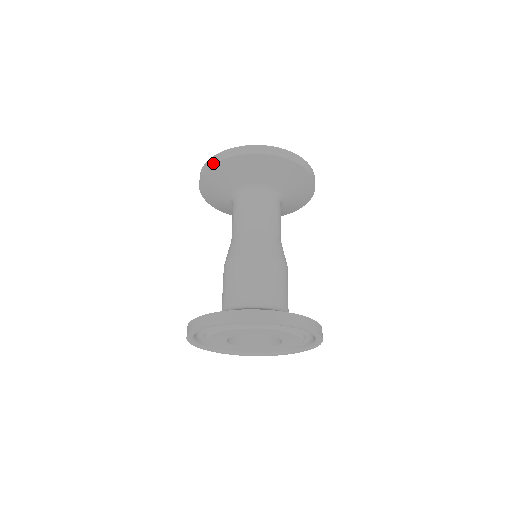
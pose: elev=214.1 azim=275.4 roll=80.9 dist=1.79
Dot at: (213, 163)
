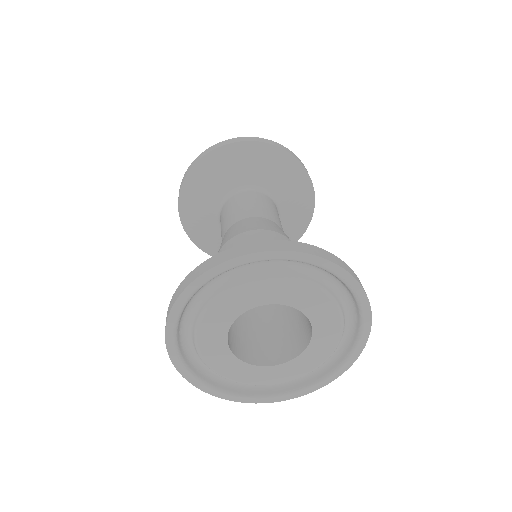
Dot at: (183, 180)
